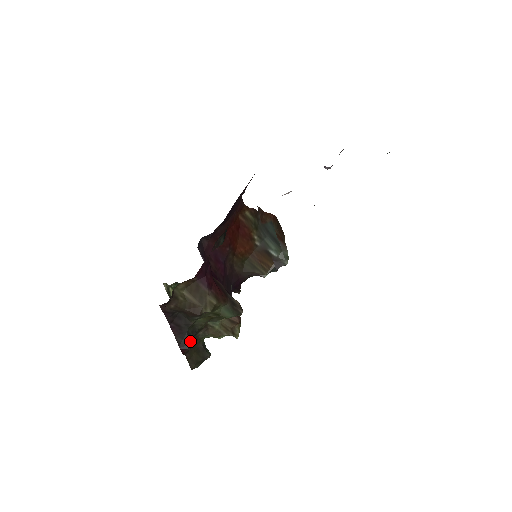
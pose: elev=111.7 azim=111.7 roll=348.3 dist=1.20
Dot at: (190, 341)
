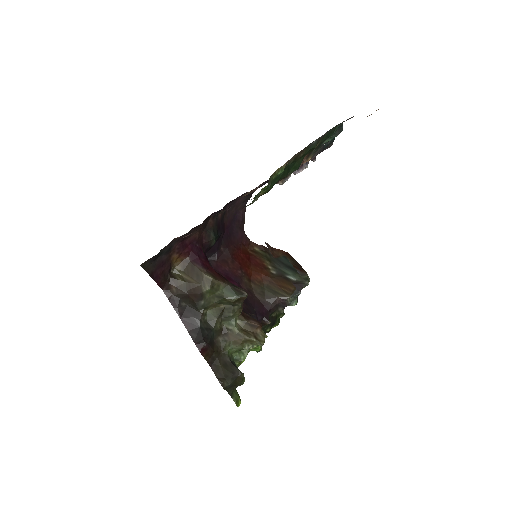
Dot at: (205, 337)
